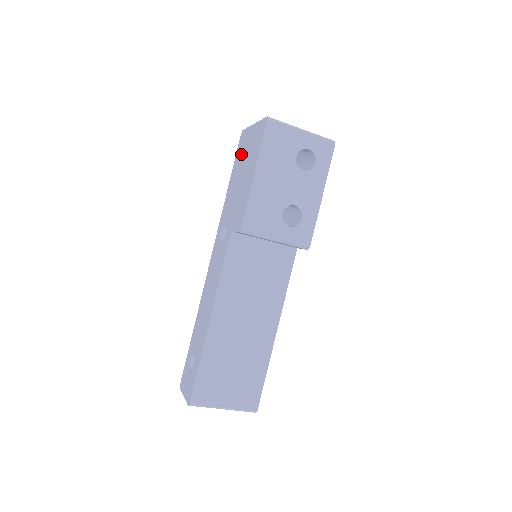
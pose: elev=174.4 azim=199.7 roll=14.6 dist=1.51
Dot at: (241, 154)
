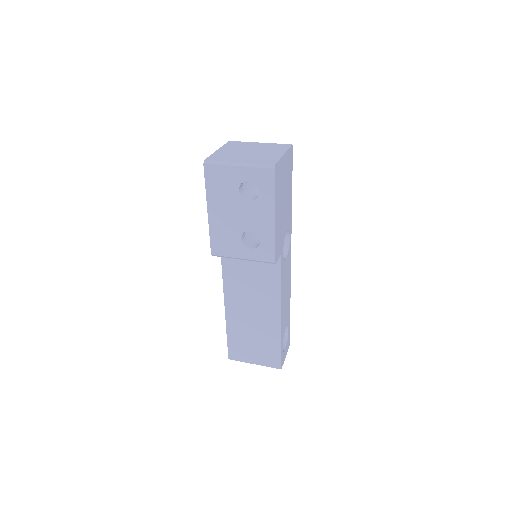
Dot at: occluded
